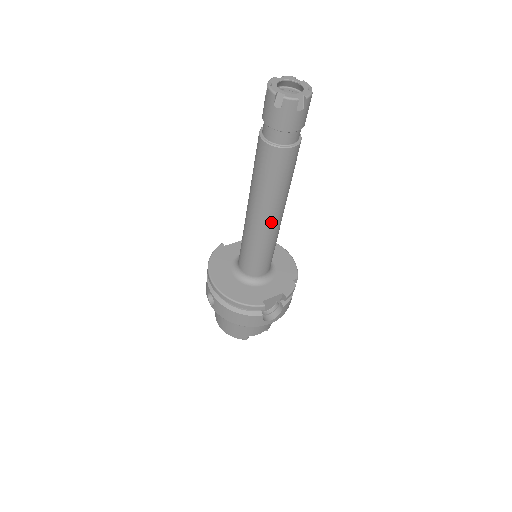
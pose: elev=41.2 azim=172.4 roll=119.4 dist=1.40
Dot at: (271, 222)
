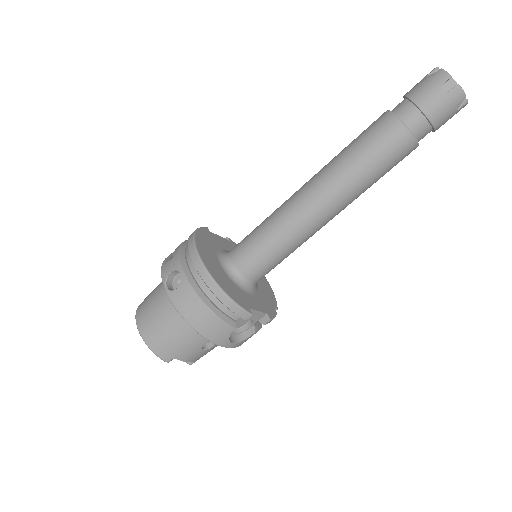
Dot at: (326, 215)
